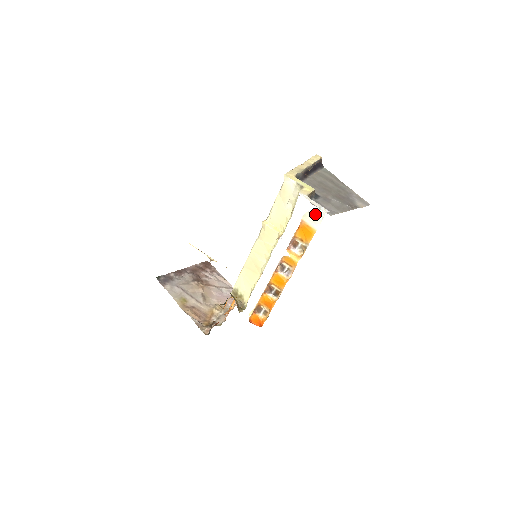
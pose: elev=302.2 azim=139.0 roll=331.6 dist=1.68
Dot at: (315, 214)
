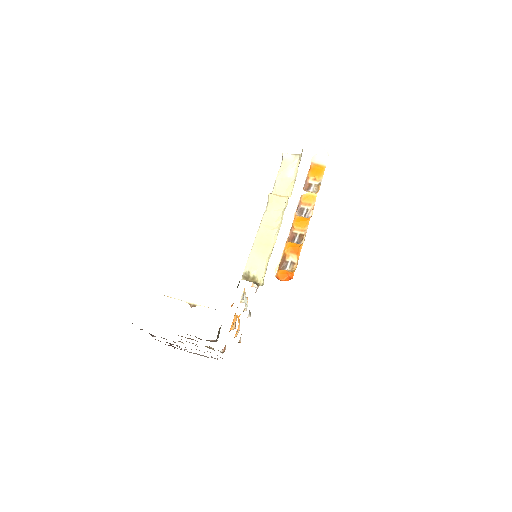
Dot at: (322, 153)
